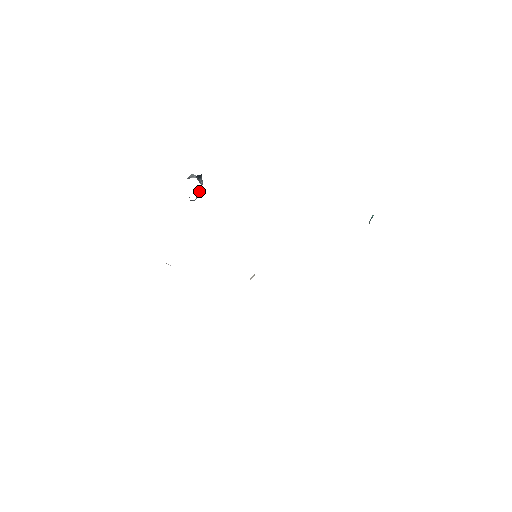
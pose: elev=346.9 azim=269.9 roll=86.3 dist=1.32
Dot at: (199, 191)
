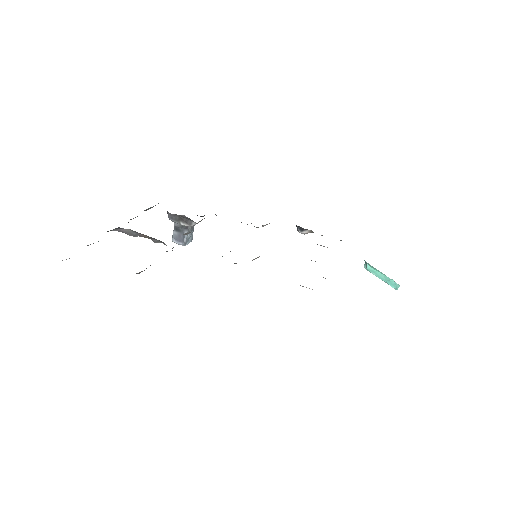
Dot at: (191, 233)
